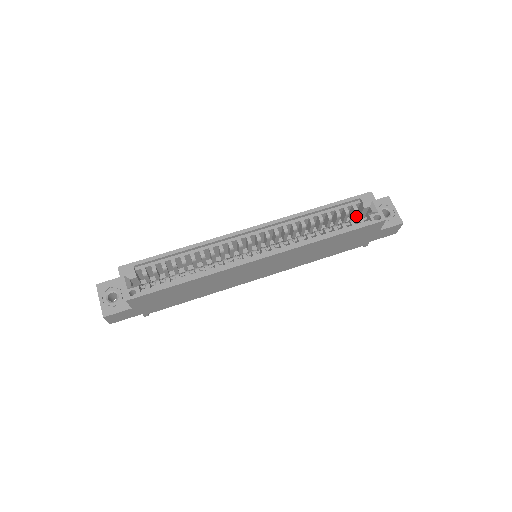
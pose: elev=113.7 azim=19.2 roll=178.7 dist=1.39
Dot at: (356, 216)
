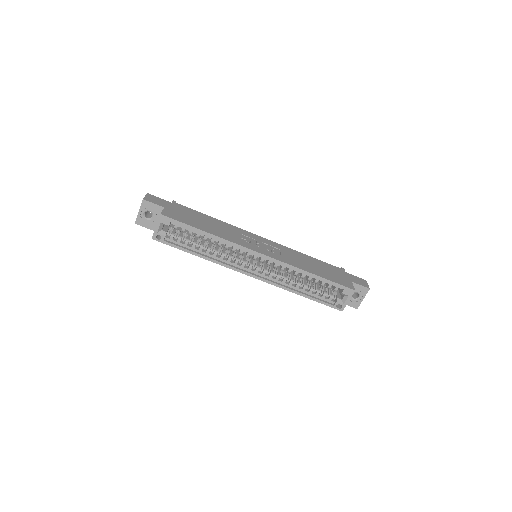
Dot at: occluded
